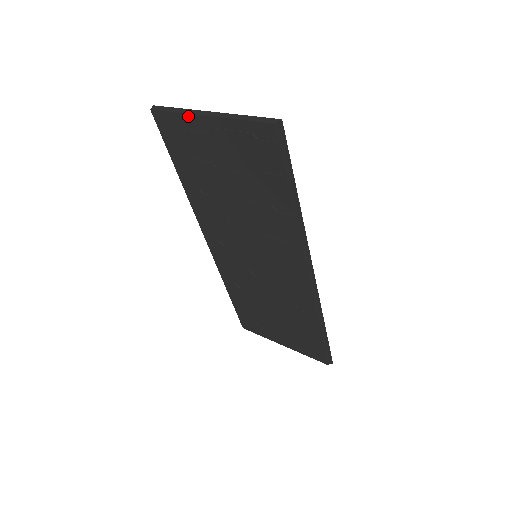
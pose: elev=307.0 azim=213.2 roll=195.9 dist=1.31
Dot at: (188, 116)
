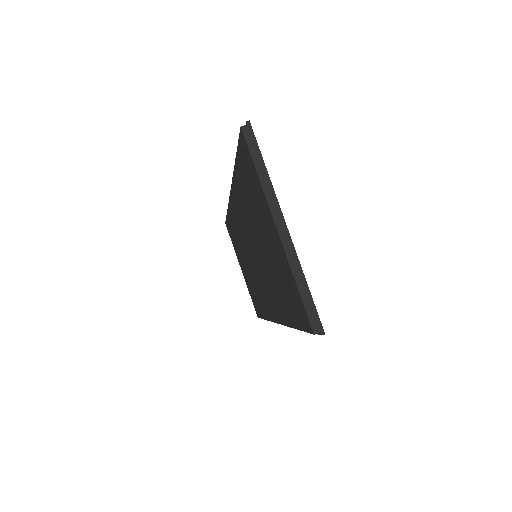
Dot at: (265, 196)
